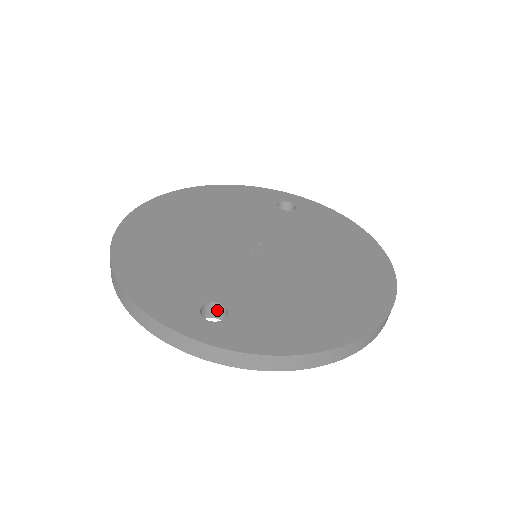
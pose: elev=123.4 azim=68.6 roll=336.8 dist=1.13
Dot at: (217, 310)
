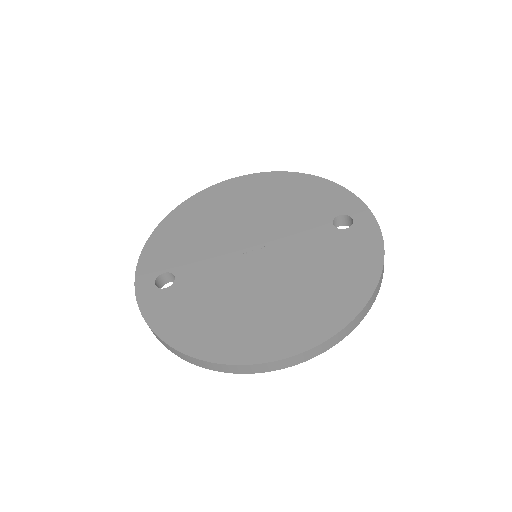
Dot at: occluded
